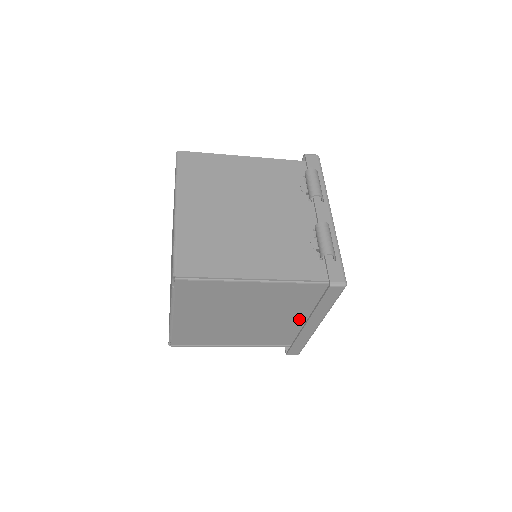
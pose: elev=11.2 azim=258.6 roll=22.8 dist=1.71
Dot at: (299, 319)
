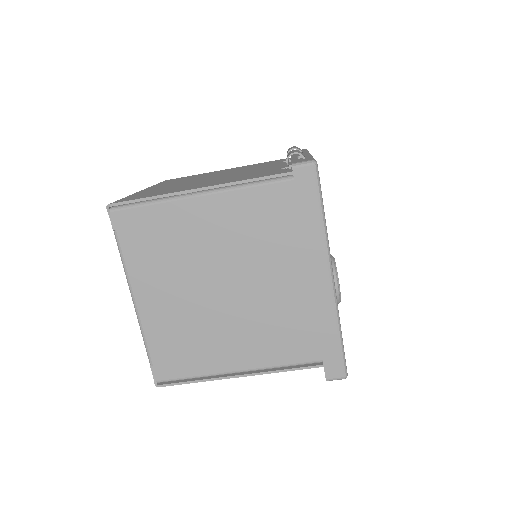
Dot at: (303, 280)
